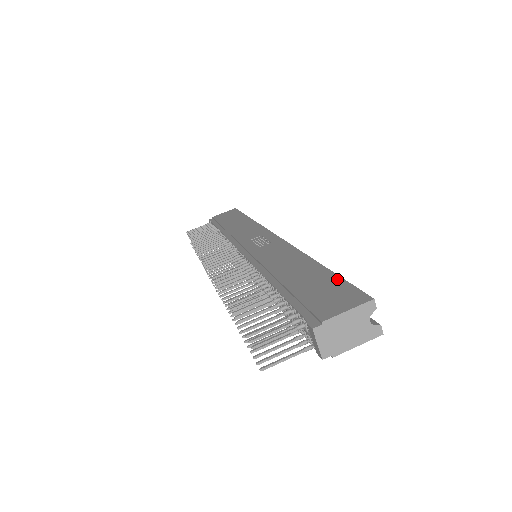
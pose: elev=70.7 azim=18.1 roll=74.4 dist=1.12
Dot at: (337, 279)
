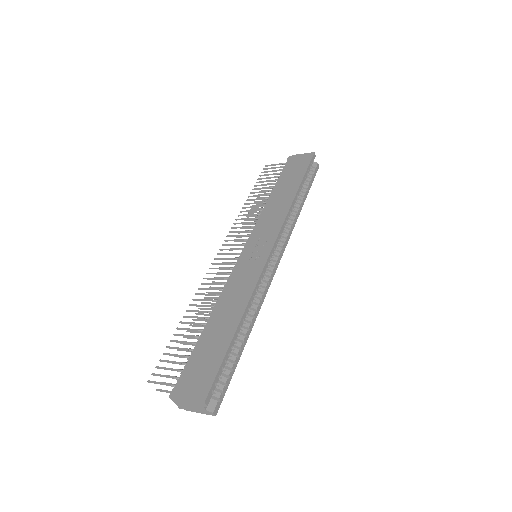
Dot at: (220, 359)
